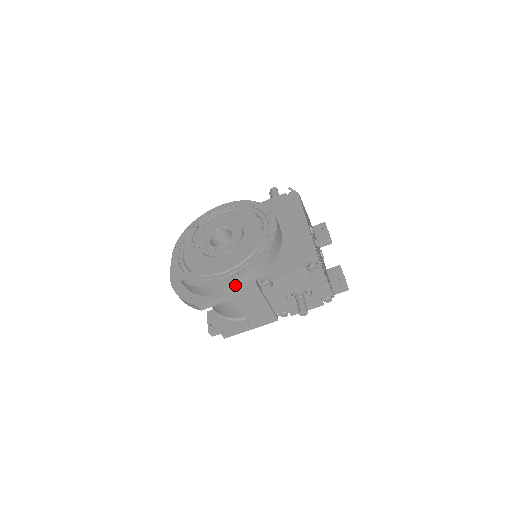
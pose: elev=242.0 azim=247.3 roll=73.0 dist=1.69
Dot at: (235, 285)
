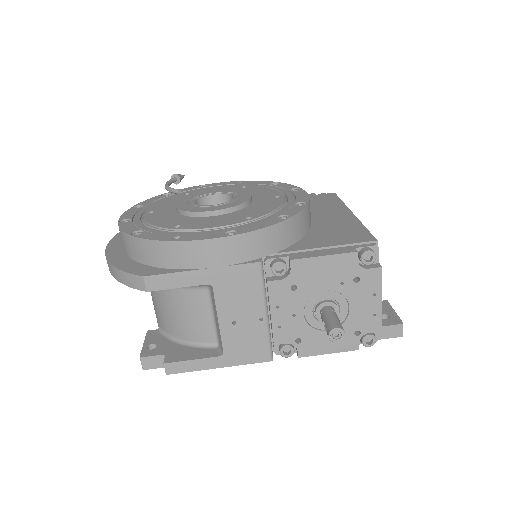
Dot at: (225, 251)
